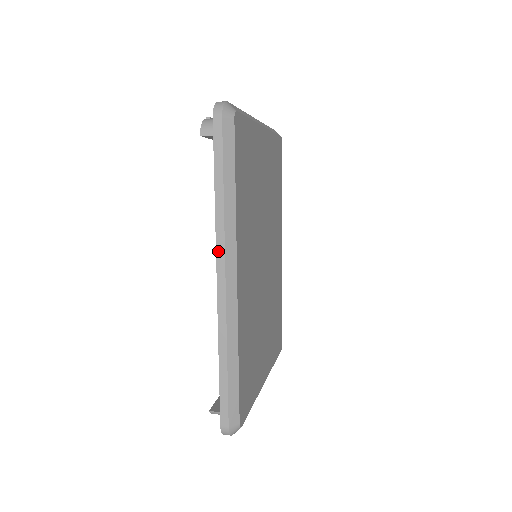
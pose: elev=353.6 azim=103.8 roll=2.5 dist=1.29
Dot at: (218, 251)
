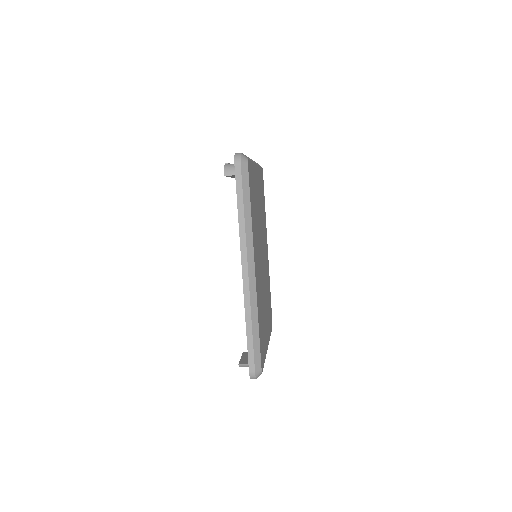
Dot at: (242, 252)
